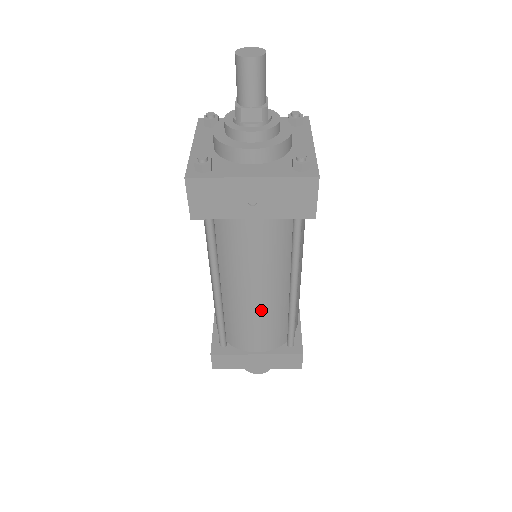
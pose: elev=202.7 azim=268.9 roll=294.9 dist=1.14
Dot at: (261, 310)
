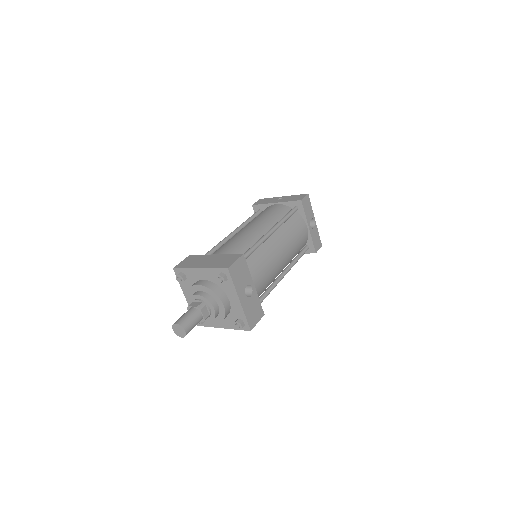
Dot at: occluded
